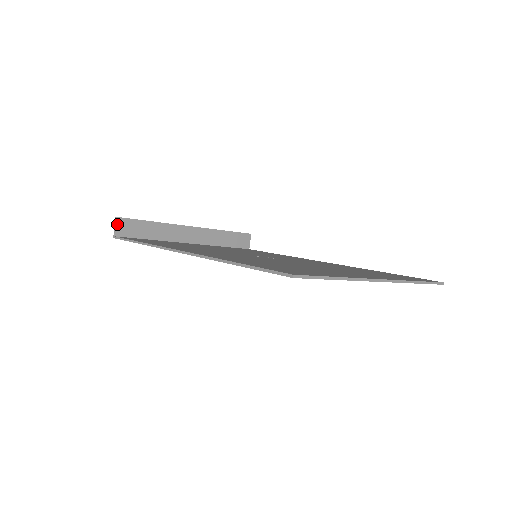
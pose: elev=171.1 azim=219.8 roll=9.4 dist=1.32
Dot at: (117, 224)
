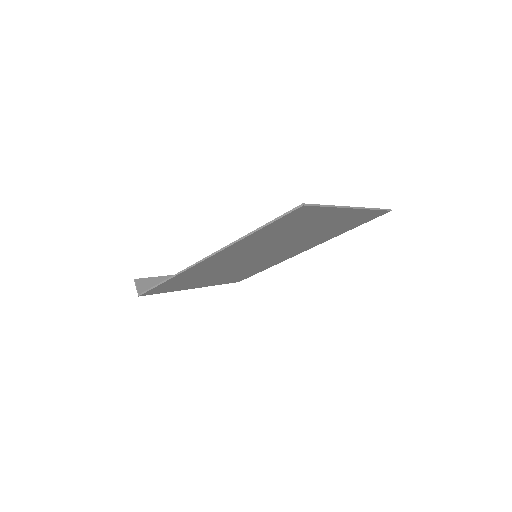
Dot at: (137, 284)
